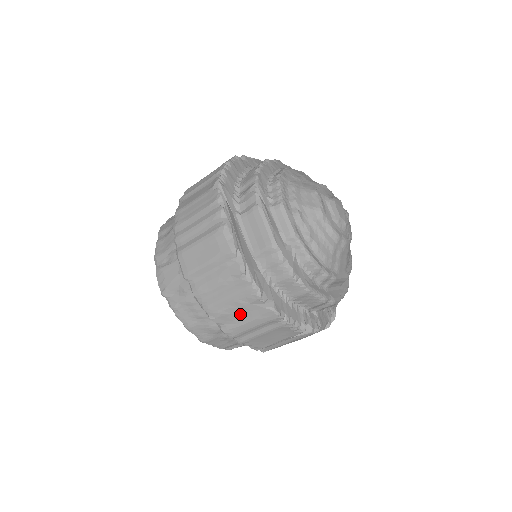
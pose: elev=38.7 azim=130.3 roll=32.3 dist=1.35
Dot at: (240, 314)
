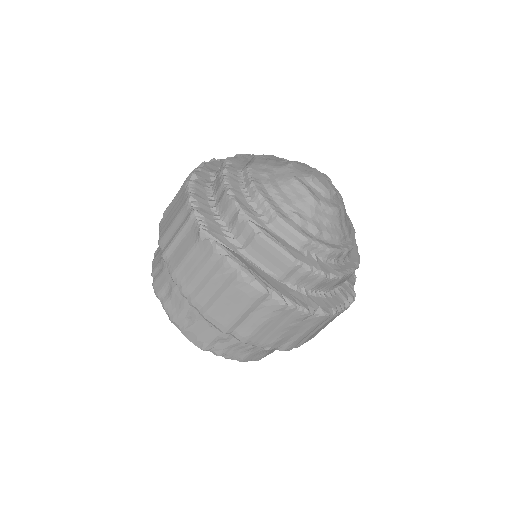
Dot at: (293, 333)
